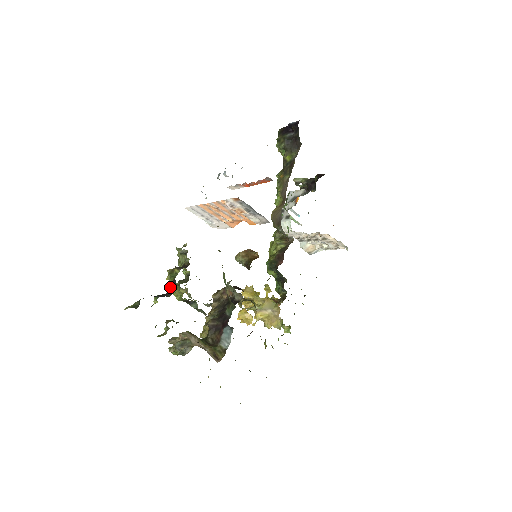
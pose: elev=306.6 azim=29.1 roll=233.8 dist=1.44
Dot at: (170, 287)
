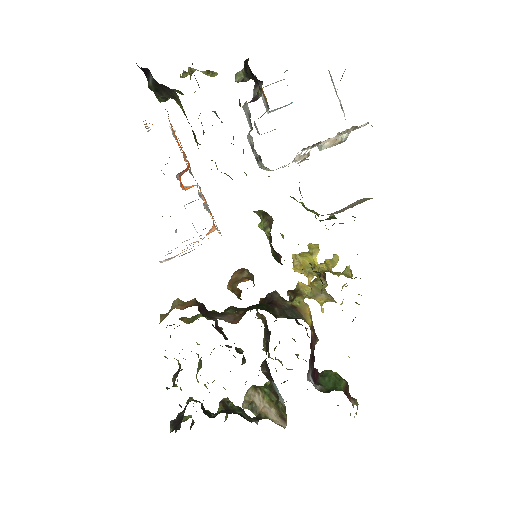
Dot at: occluded
